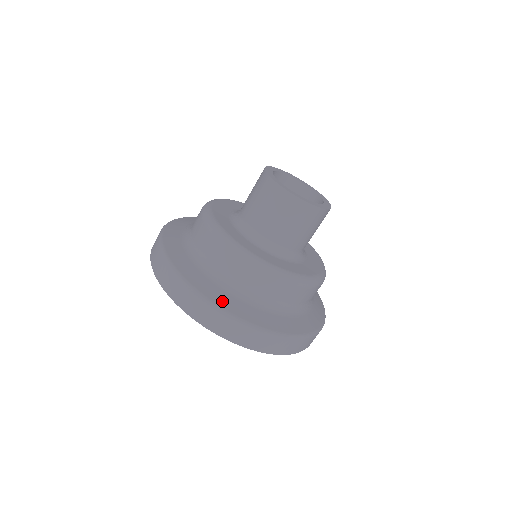
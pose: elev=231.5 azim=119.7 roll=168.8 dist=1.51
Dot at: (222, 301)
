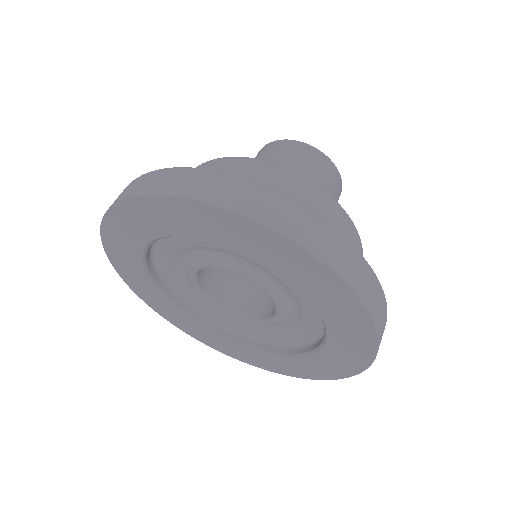
Dot at: occluded
